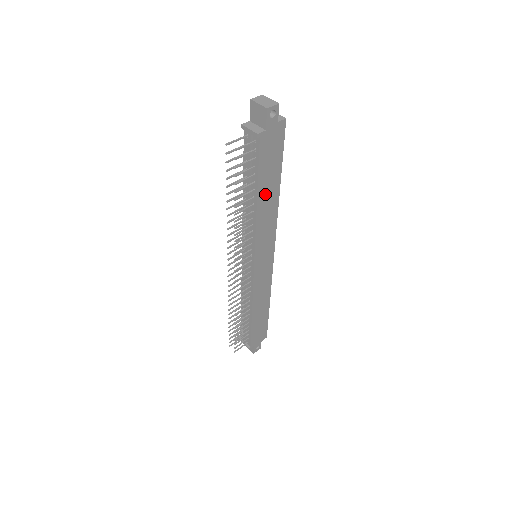
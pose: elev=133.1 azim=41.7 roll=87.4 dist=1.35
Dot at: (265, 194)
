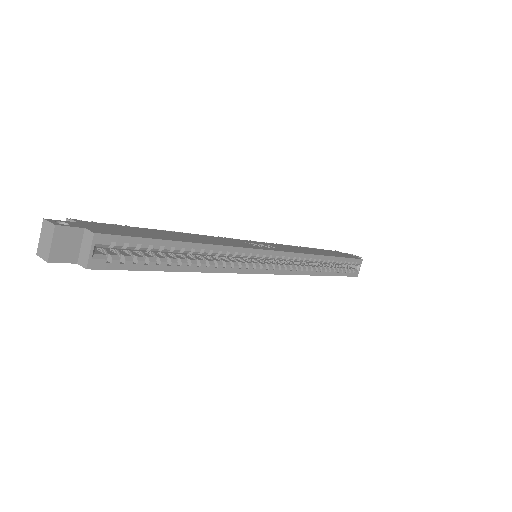
Dot at: occluded
